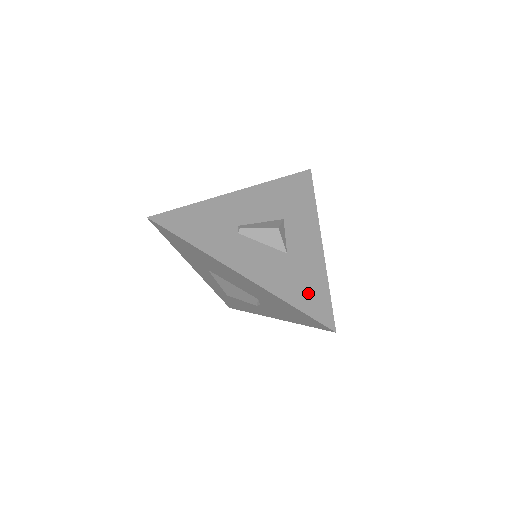
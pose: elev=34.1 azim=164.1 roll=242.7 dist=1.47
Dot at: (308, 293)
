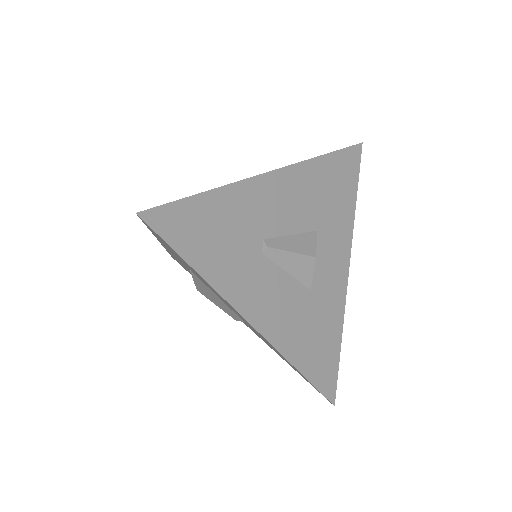
Dot at: (320, 352)
